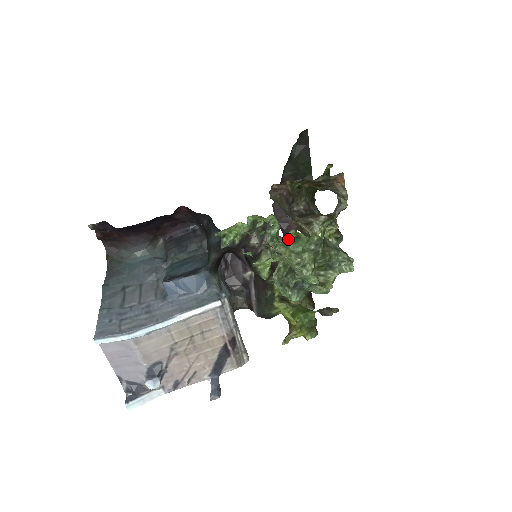
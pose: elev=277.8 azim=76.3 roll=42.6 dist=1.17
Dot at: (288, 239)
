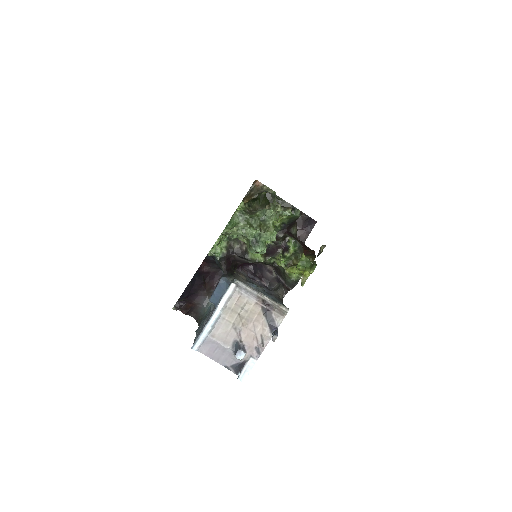
Dot at: occluded
